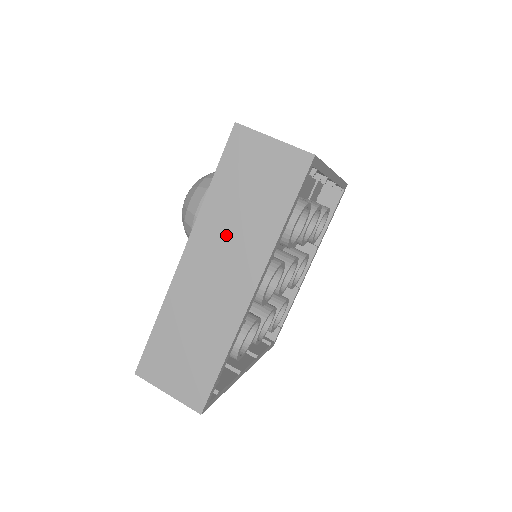
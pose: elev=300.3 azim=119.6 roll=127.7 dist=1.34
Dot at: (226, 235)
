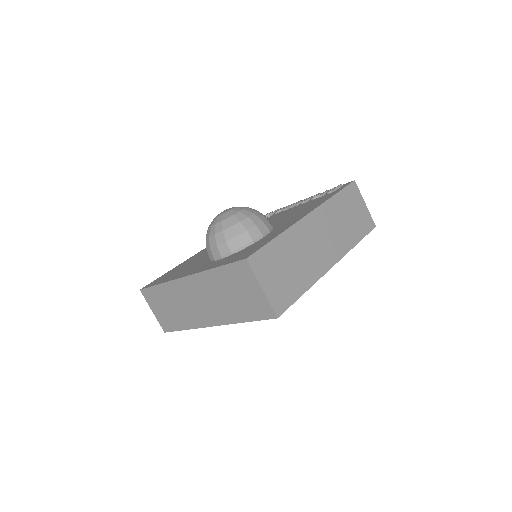
Dot at: (211, 294)
